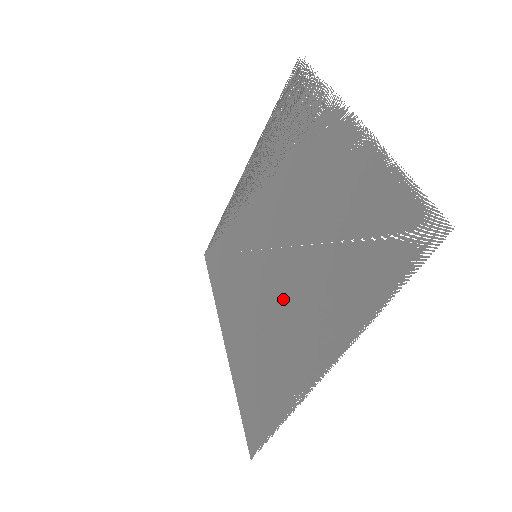
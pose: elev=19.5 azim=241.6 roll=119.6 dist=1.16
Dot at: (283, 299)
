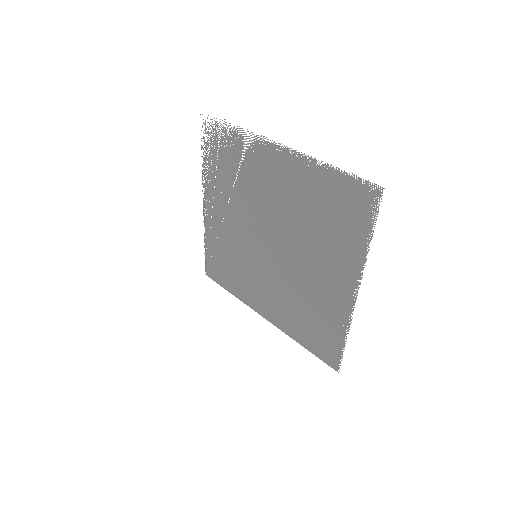
Dot at: (298, 272)
